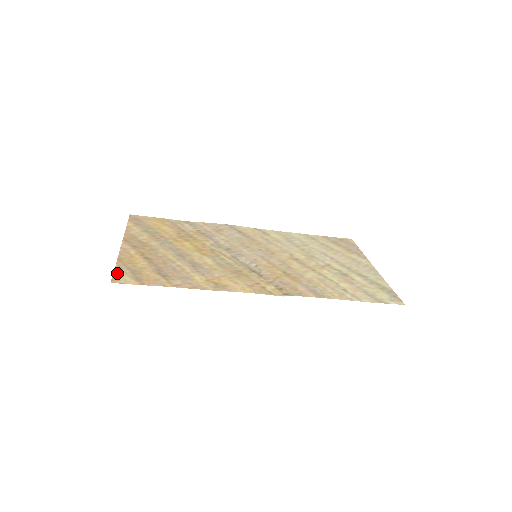
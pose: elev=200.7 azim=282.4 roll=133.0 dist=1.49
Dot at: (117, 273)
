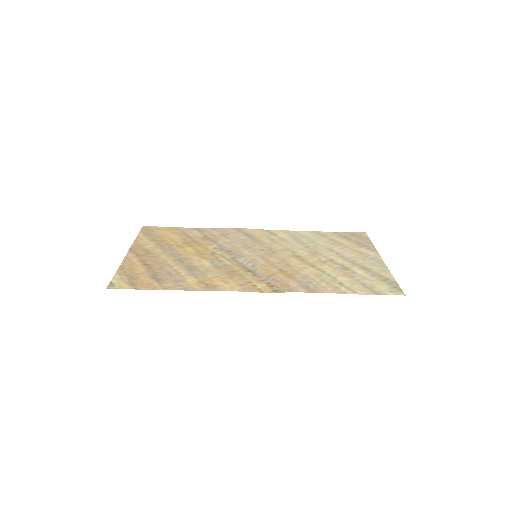
Dot at: (115, 280)
